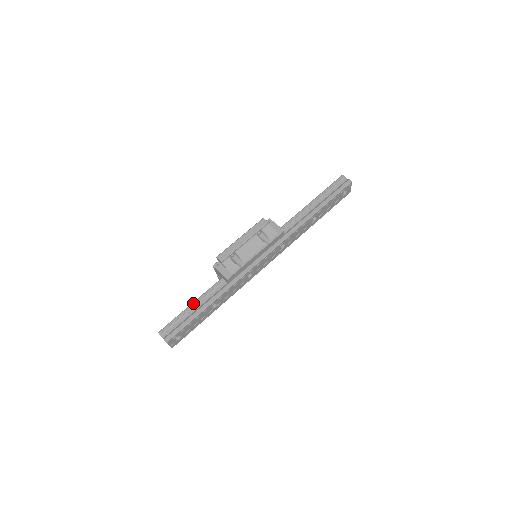
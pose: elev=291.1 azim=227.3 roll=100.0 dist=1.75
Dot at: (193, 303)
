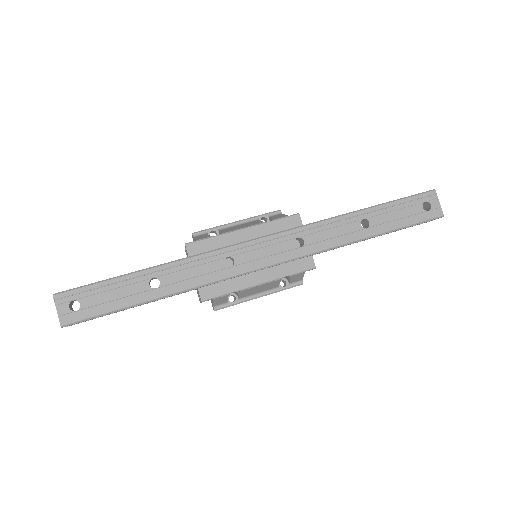
Dot at: occluded
